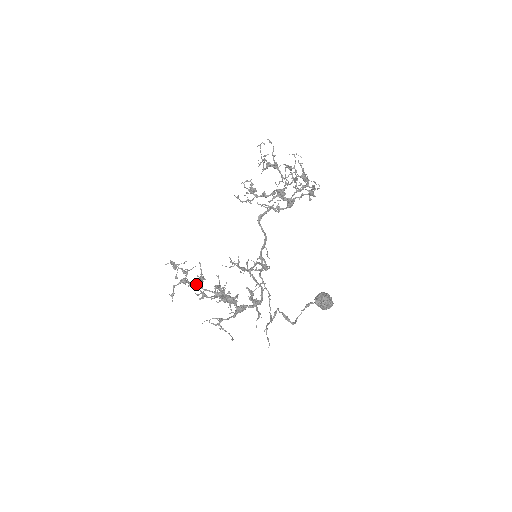
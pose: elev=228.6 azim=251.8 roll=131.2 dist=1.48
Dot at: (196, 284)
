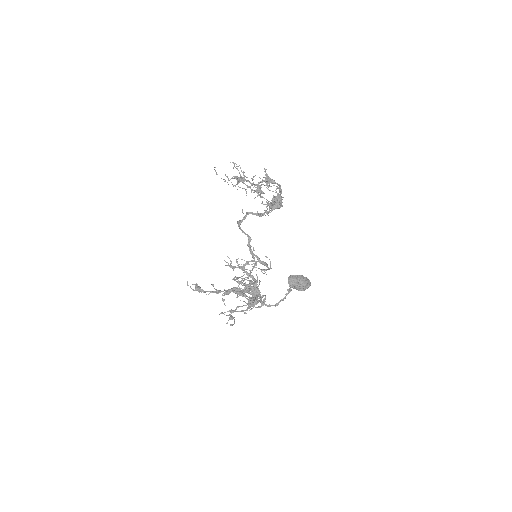
Dot at: occluded
